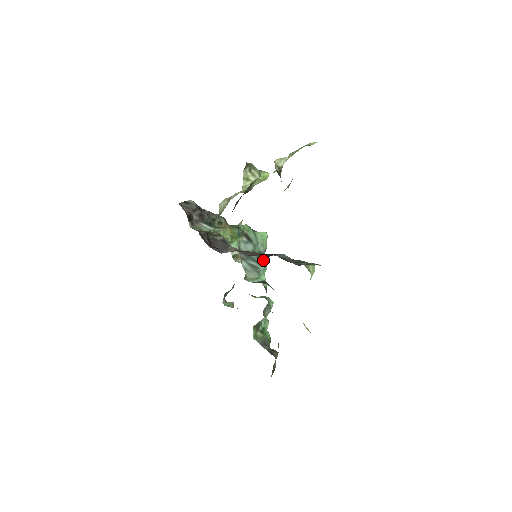
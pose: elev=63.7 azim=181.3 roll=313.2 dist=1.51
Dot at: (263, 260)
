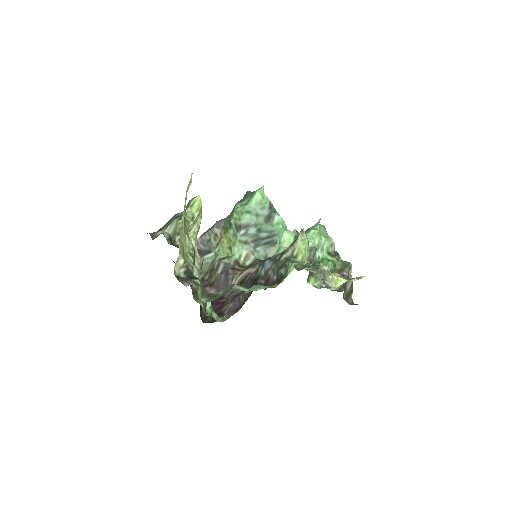
Dot at: (274, 220)
